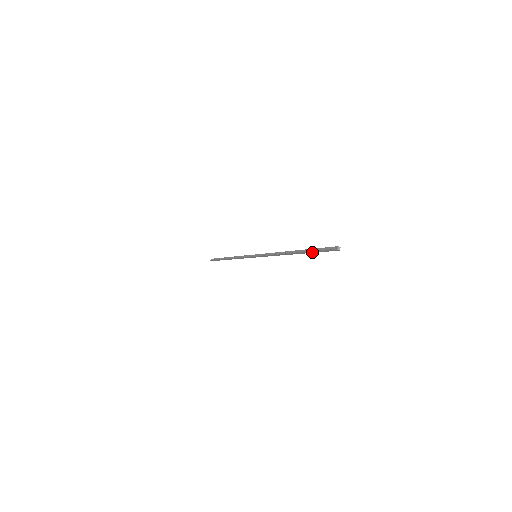
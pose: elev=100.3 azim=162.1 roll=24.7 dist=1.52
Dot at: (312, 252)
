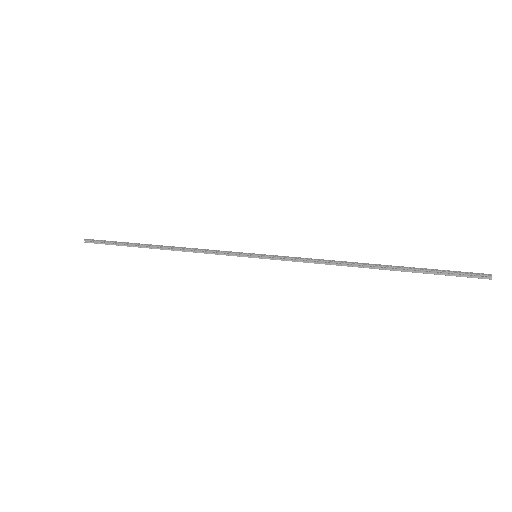
Dot at: (425, 272)
